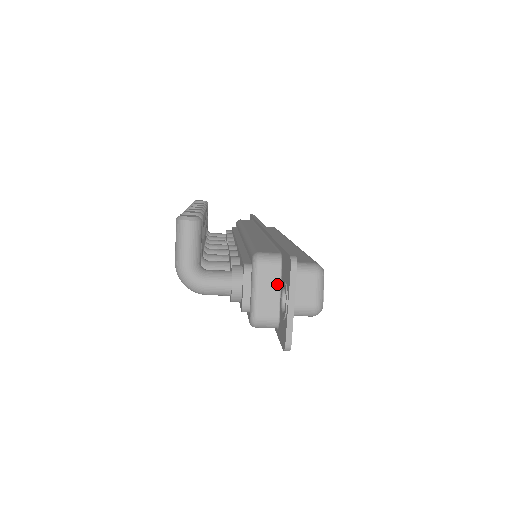
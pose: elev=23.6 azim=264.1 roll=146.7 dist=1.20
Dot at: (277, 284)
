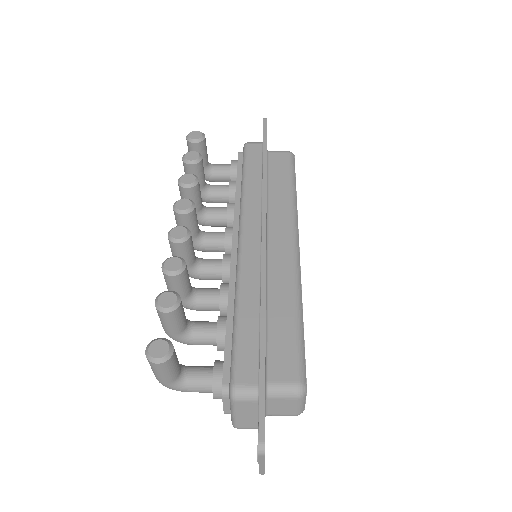
Dot at: (255, 412)
